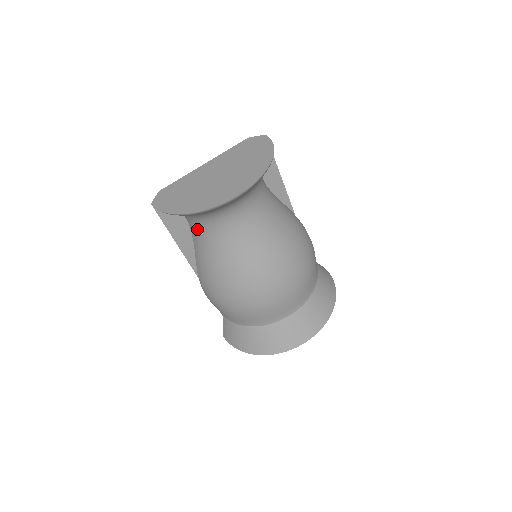
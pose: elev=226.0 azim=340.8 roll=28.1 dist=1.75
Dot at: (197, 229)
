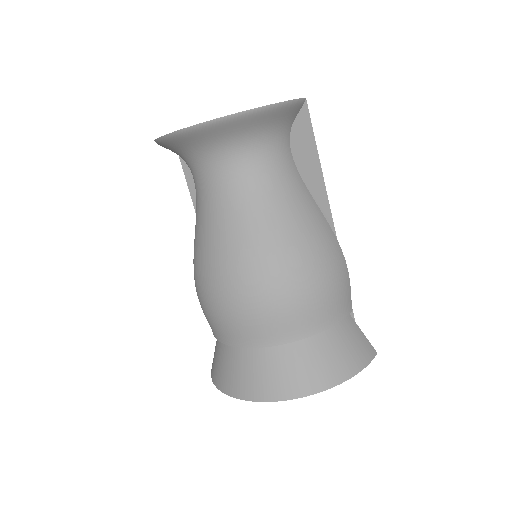
Dot at: occluded
